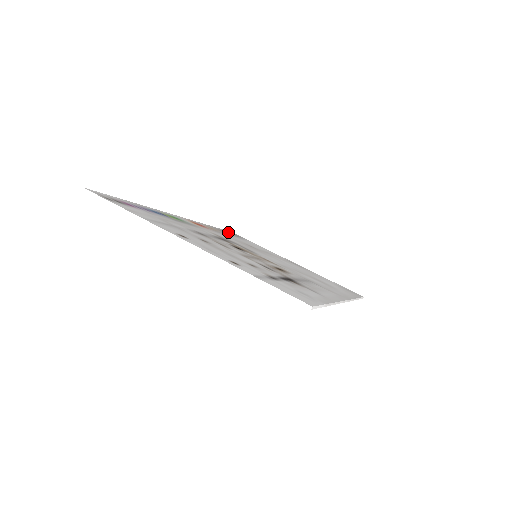
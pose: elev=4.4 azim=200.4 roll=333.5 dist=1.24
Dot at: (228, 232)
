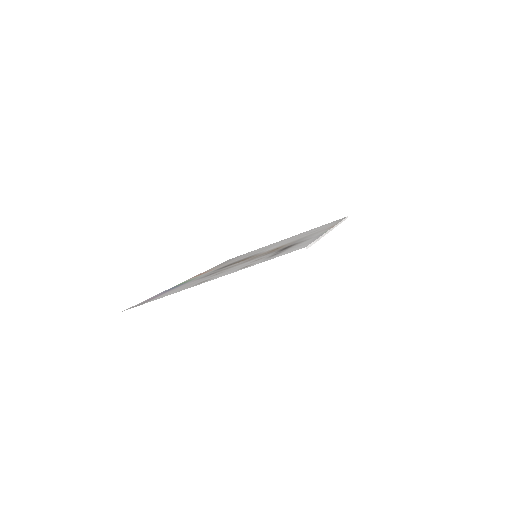
Dot at: occluded
